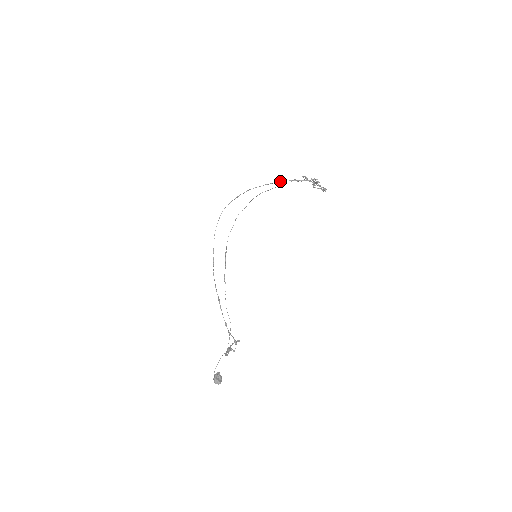
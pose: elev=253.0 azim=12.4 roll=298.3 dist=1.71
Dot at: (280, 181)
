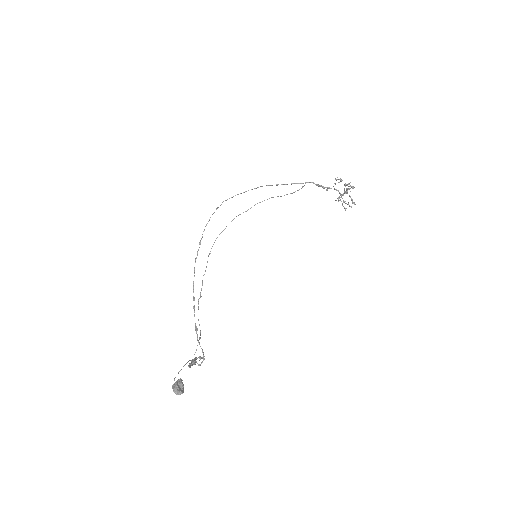
Dot at: occluded
